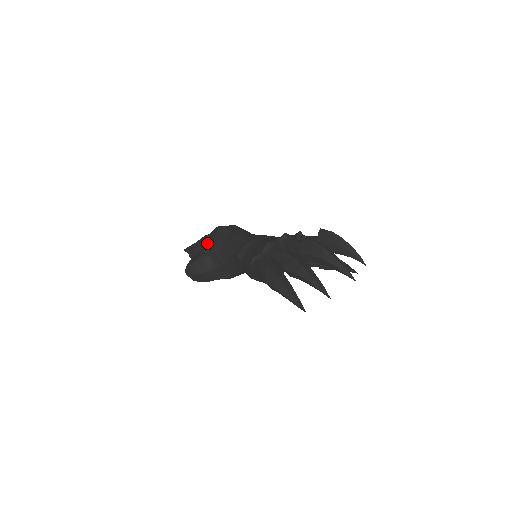
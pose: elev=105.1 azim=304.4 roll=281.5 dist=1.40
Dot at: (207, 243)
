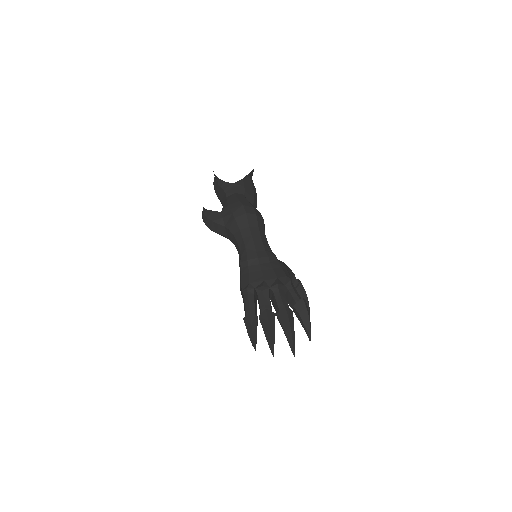
Dot at: (228, 215)
